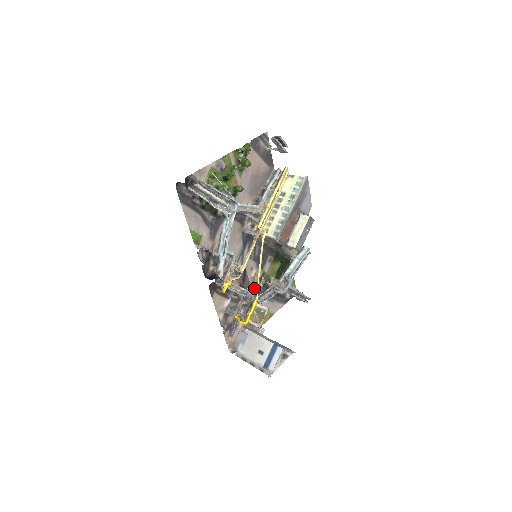
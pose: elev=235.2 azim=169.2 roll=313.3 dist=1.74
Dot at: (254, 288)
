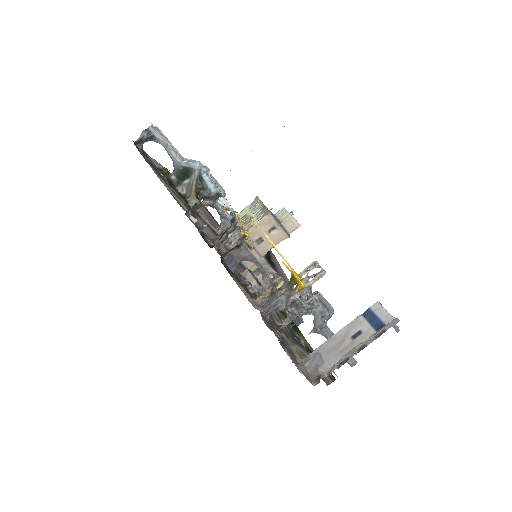
Dot at: (278, 321)
